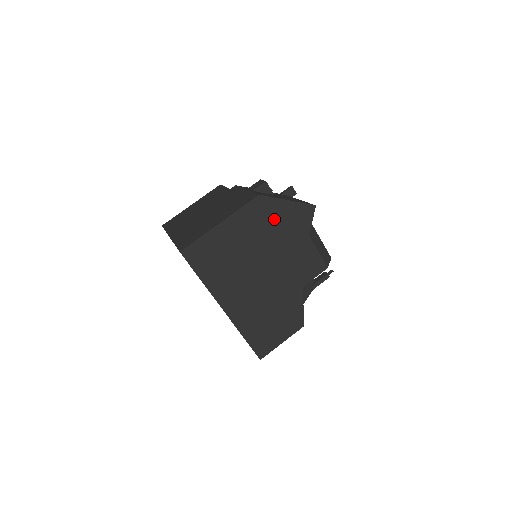
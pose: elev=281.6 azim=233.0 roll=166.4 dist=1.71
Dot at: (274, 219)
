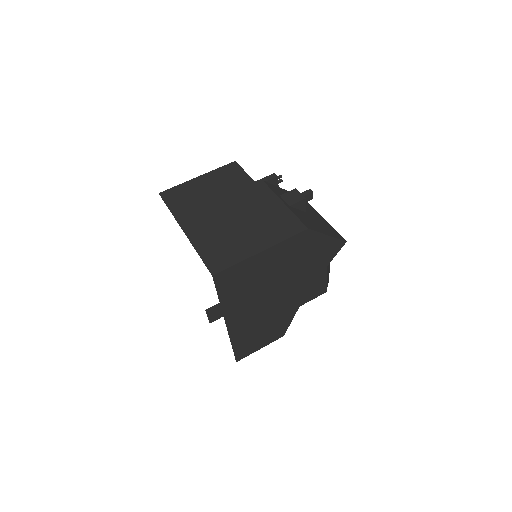
Dot at: (308, 251)
